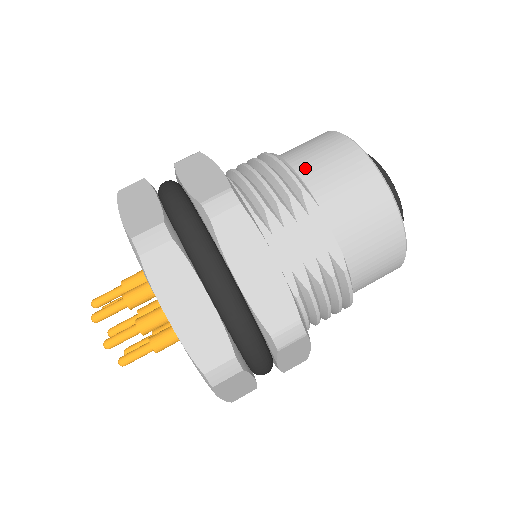
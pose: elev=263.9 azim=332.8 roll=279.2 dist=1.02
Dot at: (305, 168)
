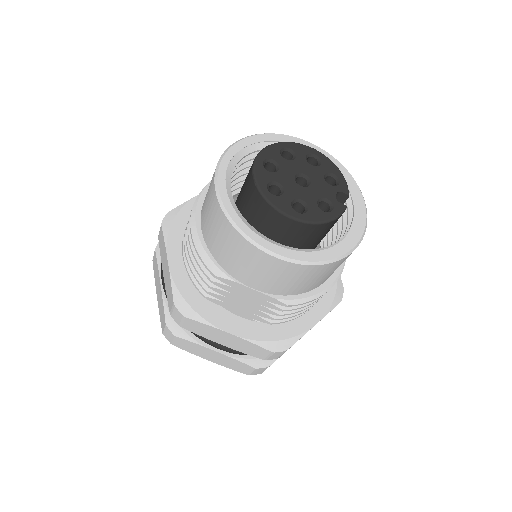
Dot at: (211, 244)
